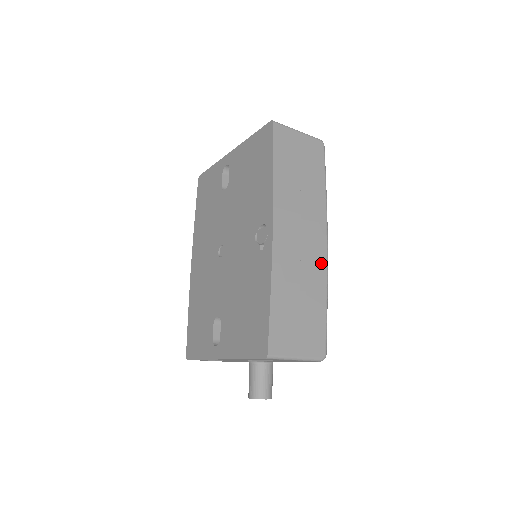
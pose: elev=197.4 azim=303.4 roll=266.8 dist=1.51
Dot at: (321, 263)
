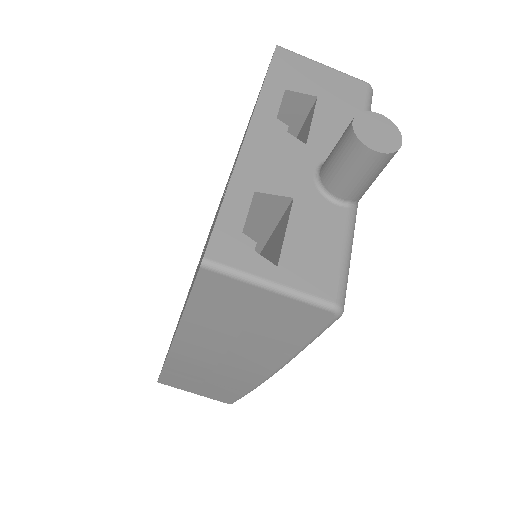
Dot at: occluded
